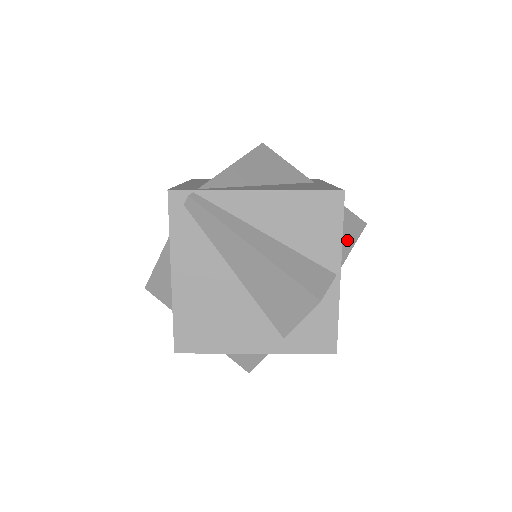
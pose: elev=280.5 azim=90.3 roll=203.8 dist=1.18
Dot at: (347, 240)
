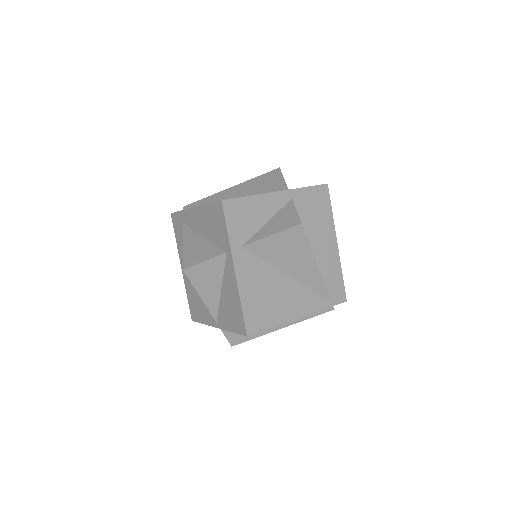
Dot at: occluded
